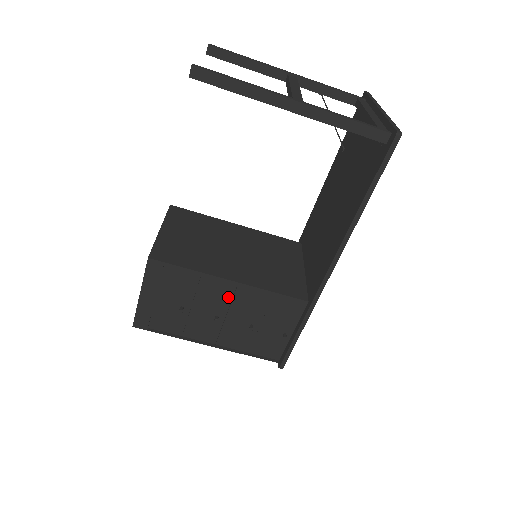
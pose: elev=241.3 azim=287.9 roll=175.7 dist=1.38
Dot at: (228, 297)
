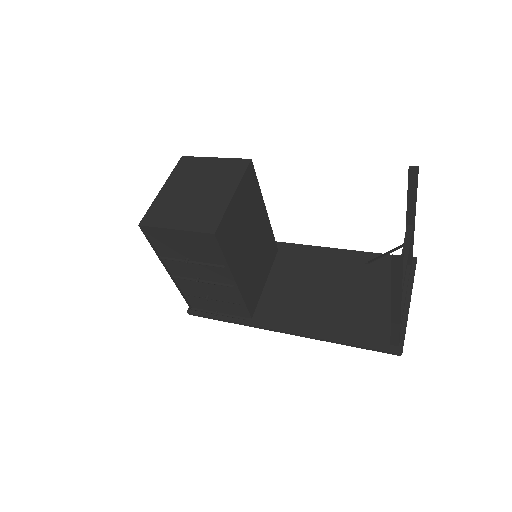
Dot at: (220, 281)
